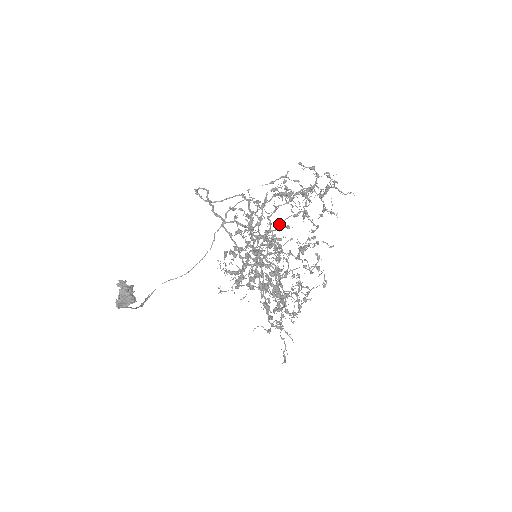
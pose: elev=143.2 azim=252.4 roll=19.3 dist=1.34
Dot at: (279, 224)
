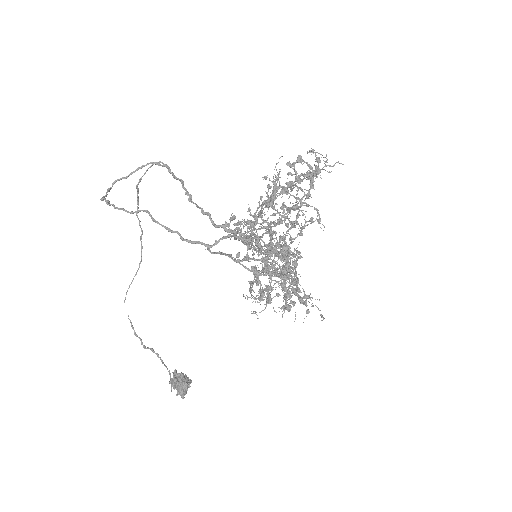
Dot at: (286, 233)
